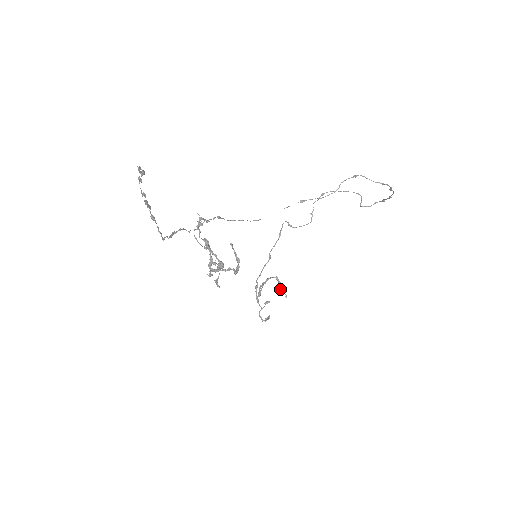
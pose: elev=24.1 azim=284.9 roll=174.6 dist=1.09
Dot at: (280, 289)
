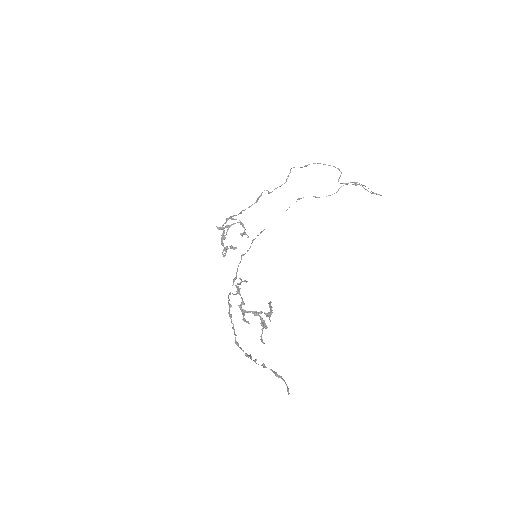
Dot at: (243, 232)
